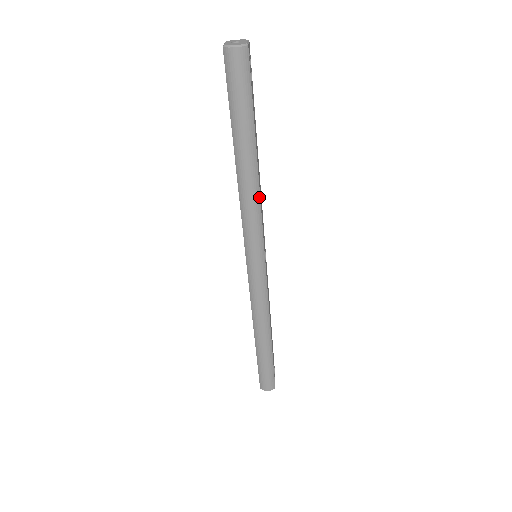
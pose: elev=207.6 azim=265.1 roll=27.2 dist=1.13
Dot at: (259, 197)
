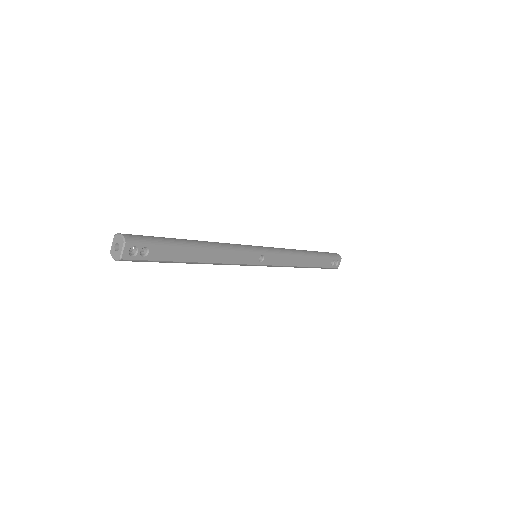
Dot at: (218, 263)
